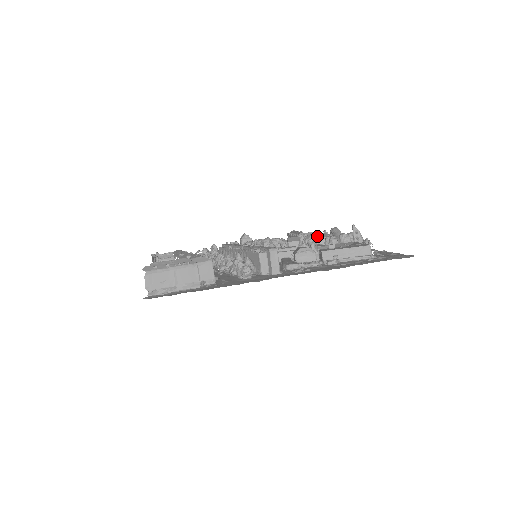
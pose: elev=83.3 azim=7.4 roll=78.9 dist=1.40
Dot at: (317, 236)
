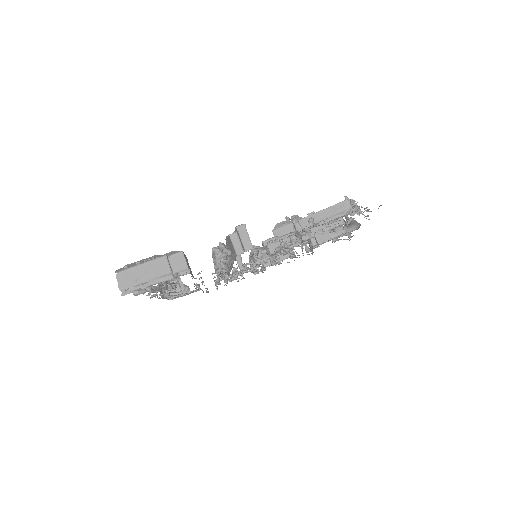
Dot at: occluded
